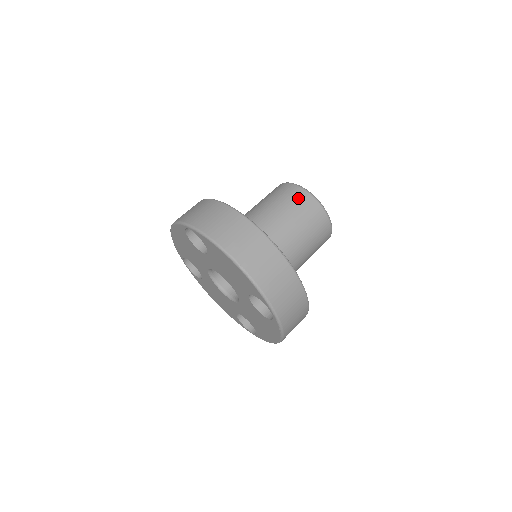
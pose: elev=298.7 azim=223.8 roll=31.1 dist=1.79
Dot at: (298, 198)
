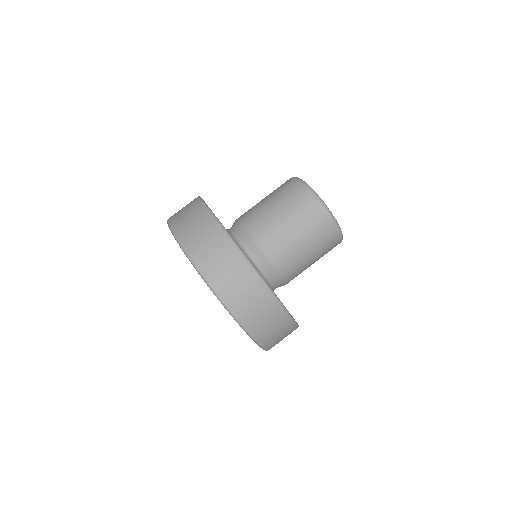
Dot at: (288, 188)
